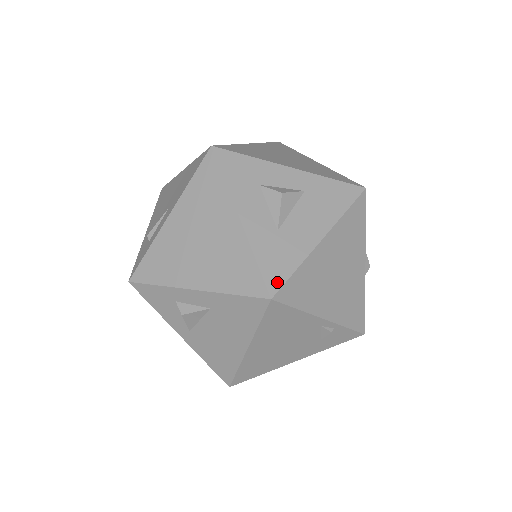
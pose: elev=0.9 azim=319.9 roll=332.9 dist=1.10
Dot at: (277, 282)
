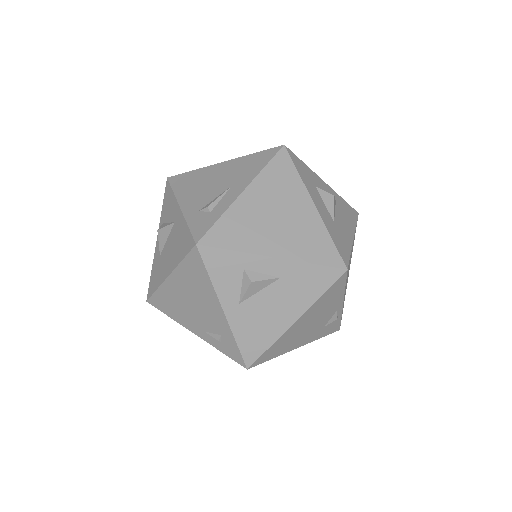
Dot at: (346, 258)
